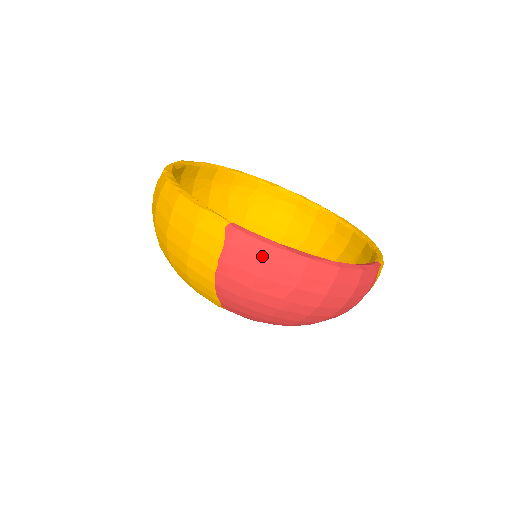
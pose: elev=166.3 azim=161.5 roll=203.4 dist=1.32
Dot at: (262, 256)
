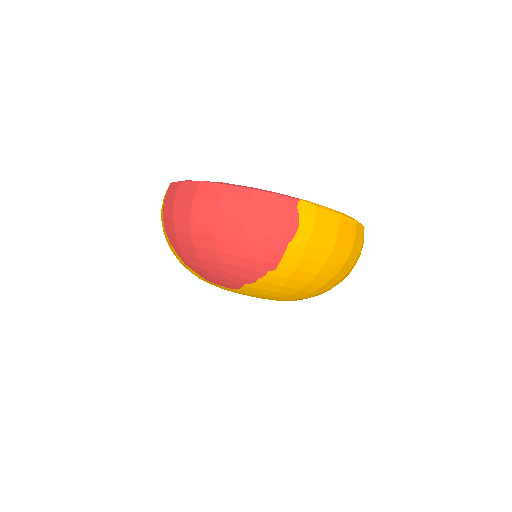
Dot at: (176, 190)
